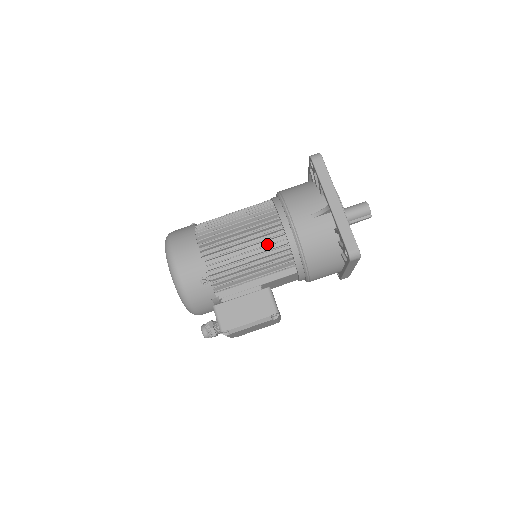
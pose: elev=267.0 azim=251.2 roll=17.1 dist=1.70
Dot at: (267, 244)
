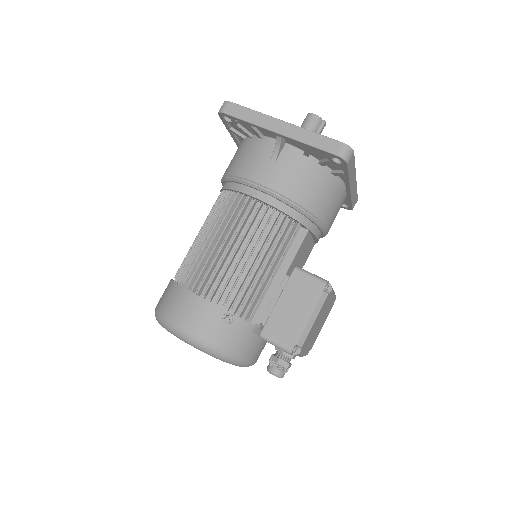
Dot at: (255, 228)
